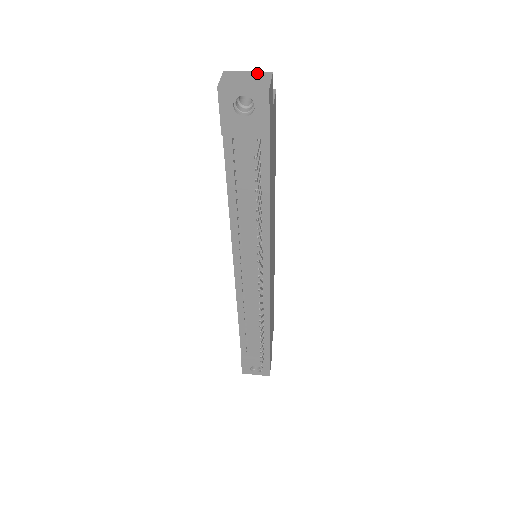
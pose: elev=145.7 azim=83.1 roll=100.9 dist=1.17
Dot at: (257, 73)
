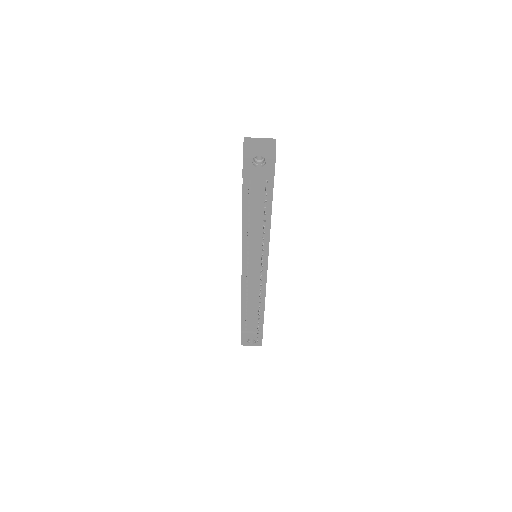
Dot at: (266, 139)
